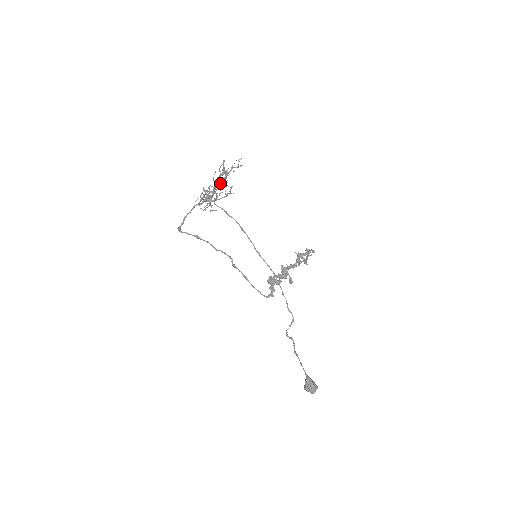
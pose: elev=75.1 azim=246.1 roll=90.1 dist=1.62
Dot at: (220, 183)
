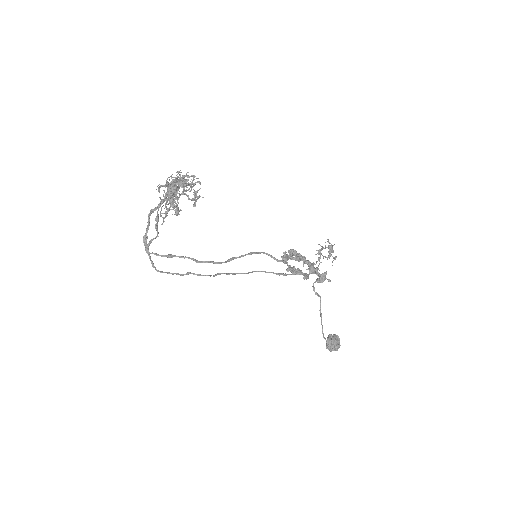
Dot at: (174, 208)
